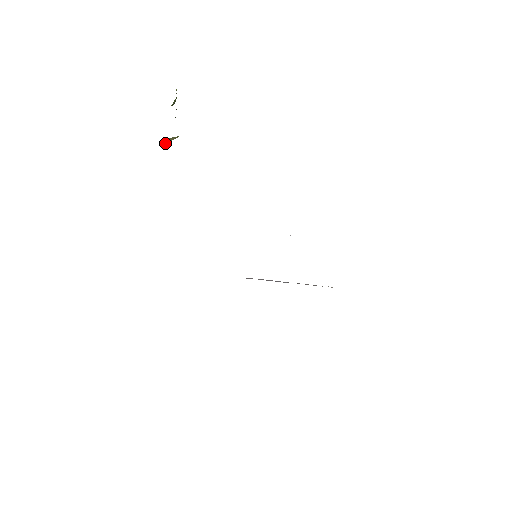
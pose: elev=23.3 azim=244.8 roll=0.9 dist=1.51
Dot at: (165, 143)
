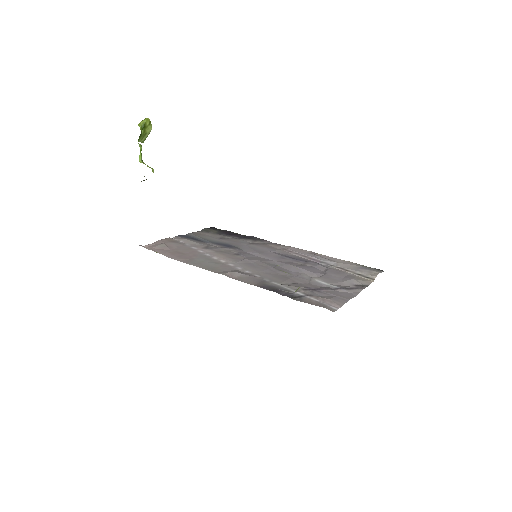
Dot at: (146, 179)
